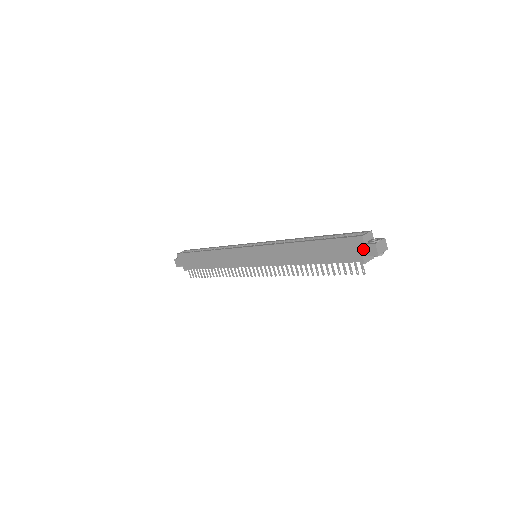
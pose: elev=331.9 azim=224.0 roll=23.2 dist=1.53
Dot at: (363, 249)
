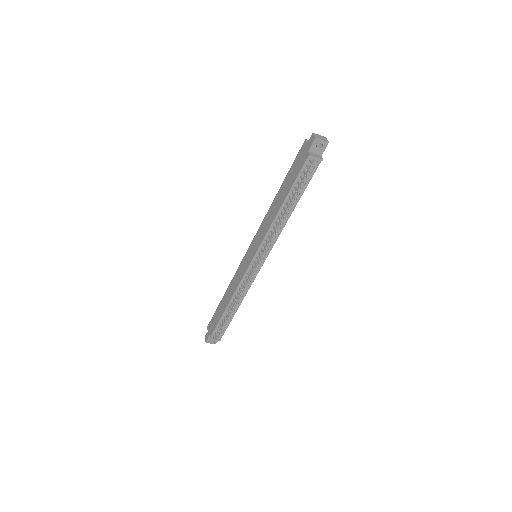
Dot at: (307, 146)
